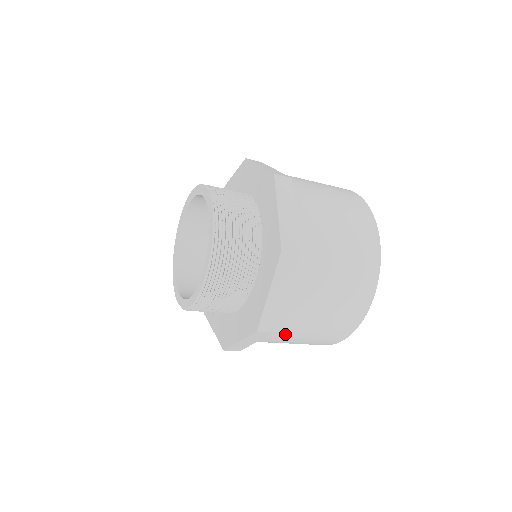
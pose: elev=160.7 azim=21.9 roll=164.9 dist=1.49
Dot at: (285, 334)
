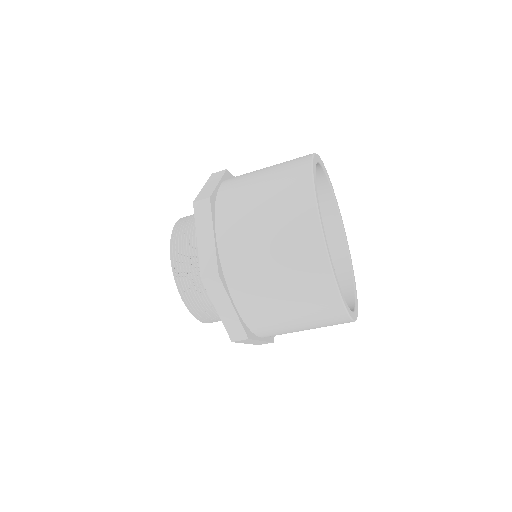
Dot at: (278, 331)
